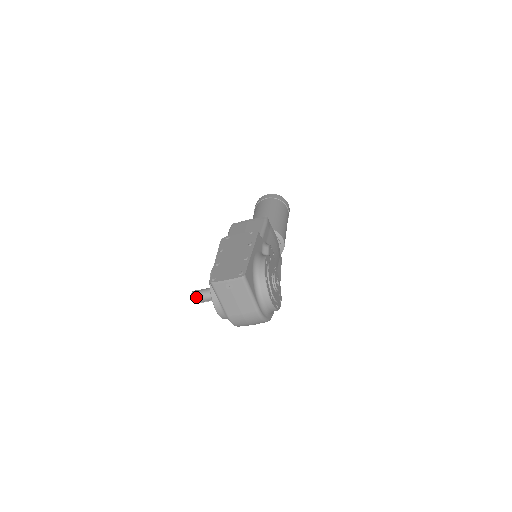
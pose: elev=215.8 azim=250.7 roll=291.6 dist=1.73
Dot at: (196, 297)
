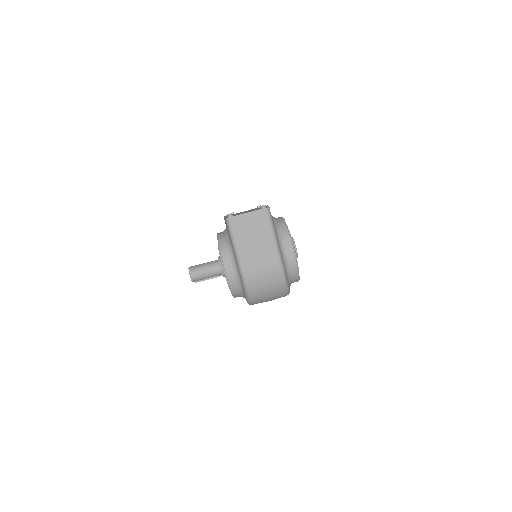
Dot at: (195, 270)
